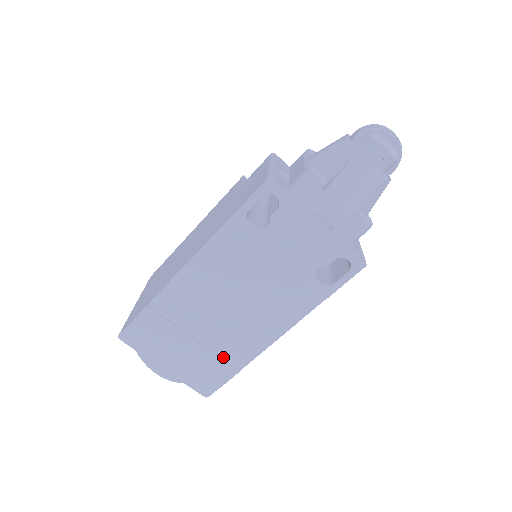
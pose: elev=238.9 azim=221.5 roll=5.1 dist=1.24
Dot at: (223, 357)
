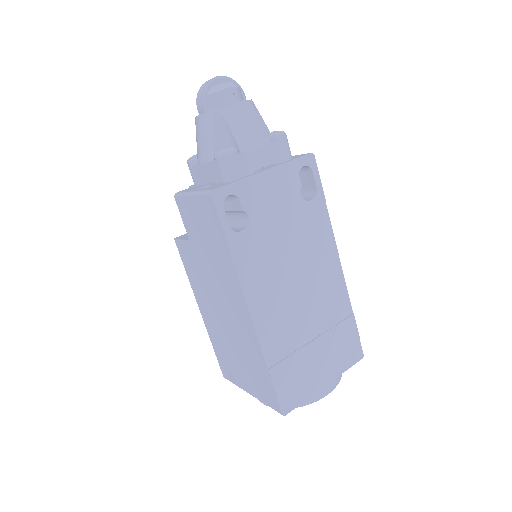
Dot at: (337, 322)
